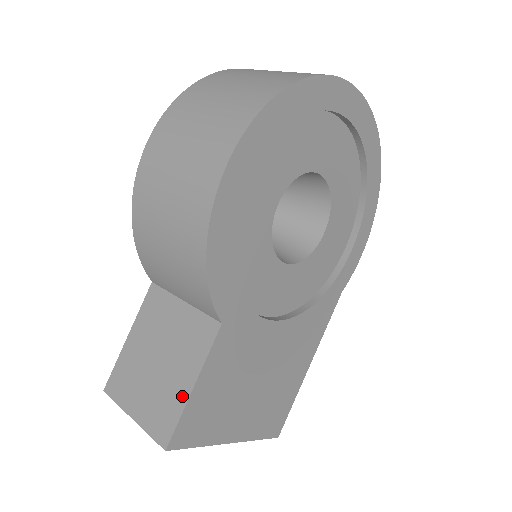
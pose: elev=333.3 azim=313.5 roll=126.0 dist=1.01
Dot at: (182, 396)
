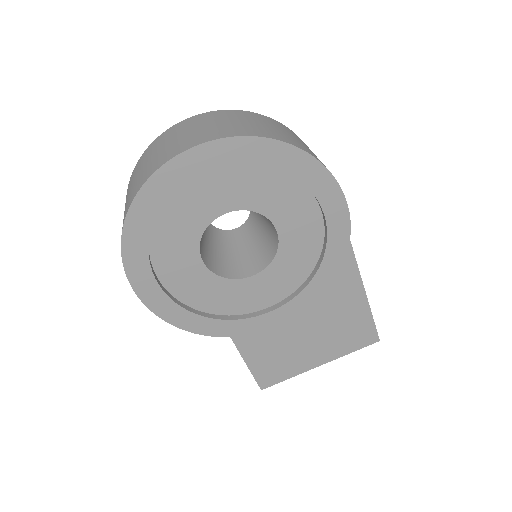
Dot at: occluded
